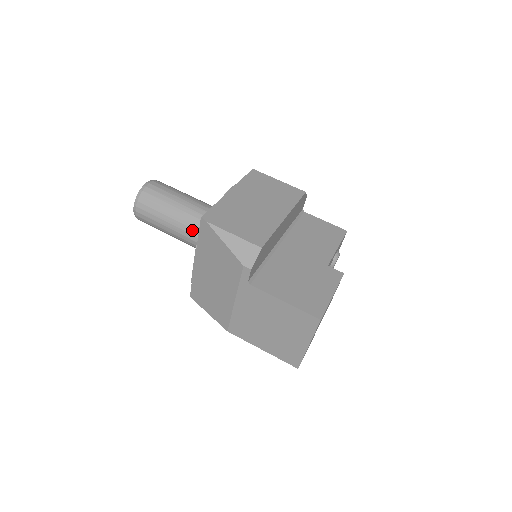
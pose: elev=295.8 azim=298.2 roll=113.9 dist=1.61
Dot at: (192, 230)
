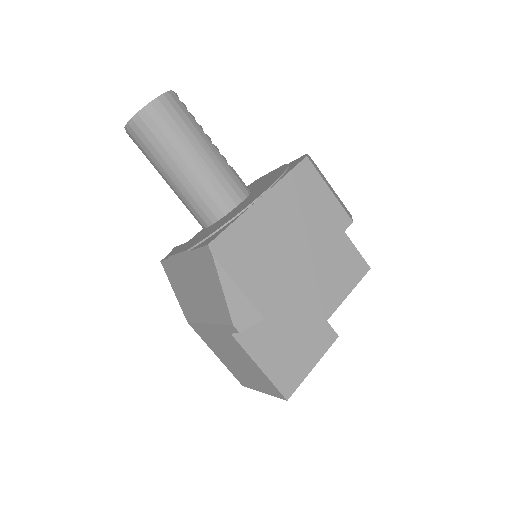
Dot at: (193, 200)
